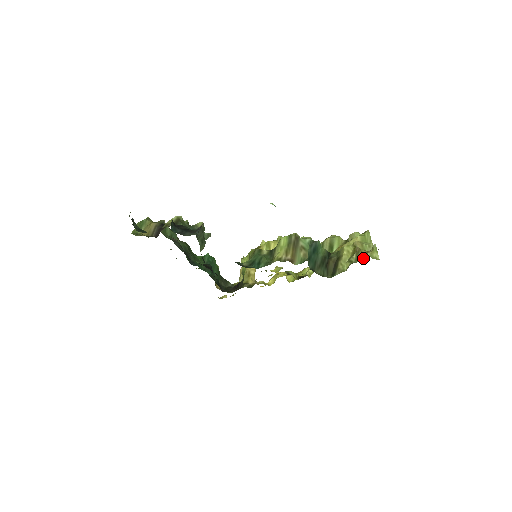
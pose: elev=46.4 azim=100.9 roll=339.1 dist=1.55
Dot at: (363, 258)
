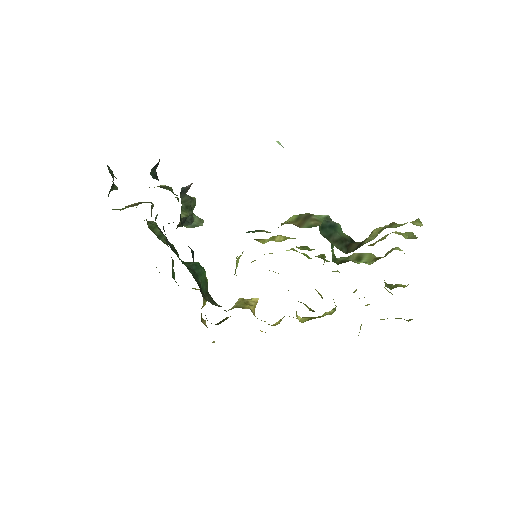
Dot at: (399, 225)
